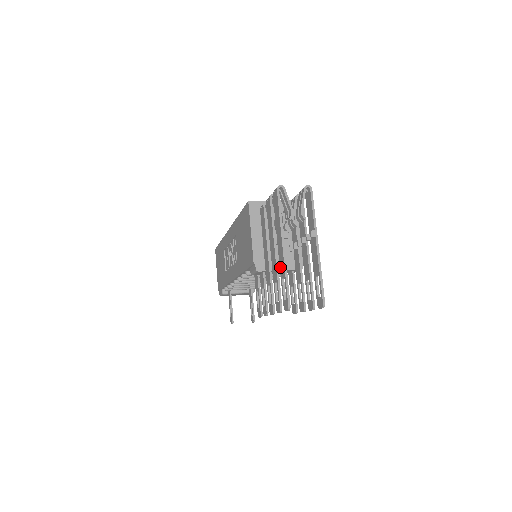
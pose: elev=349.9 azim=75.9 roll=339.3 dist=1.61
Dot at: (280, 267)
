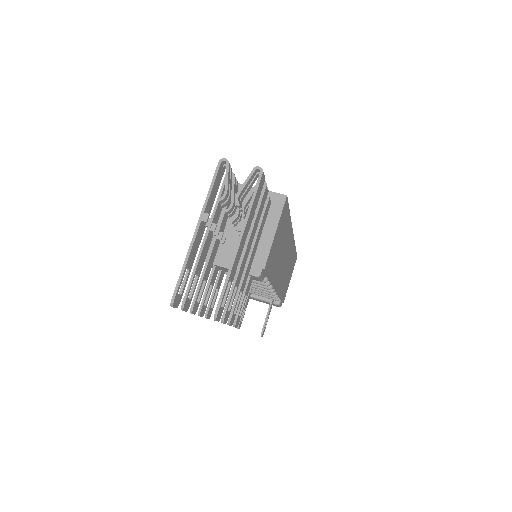
Dot at: (192, 255)
